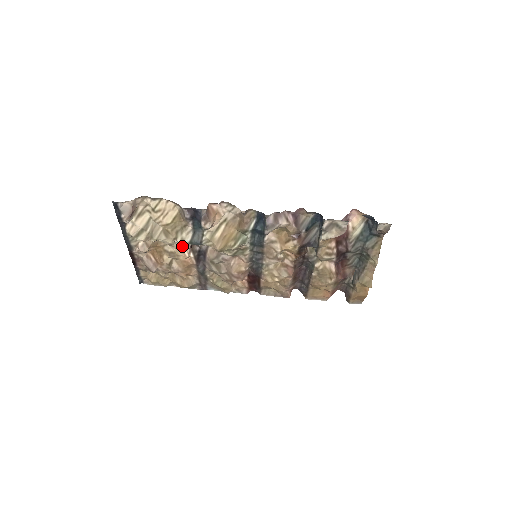
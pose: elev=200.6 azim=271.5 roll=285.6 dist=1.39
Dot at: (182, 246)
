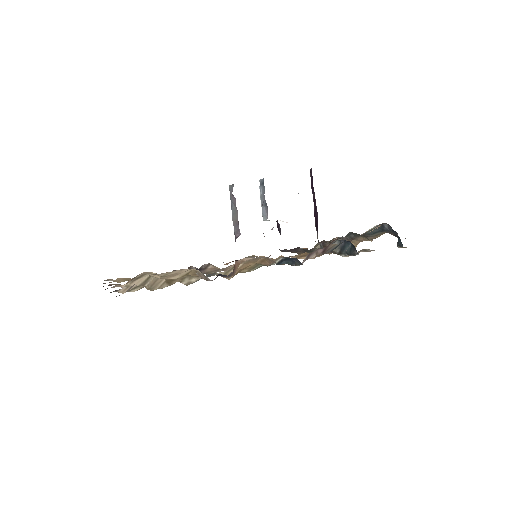
Dot at: occluded
